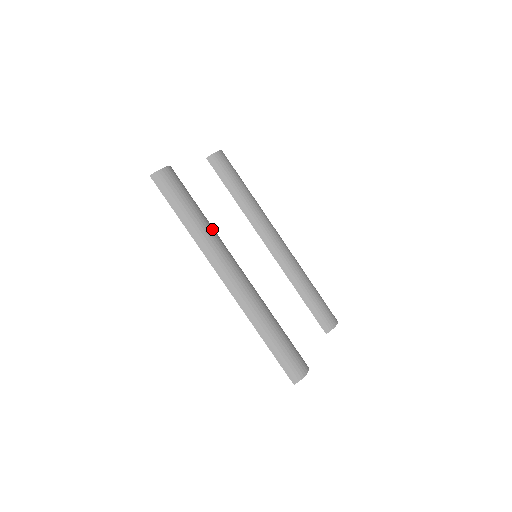
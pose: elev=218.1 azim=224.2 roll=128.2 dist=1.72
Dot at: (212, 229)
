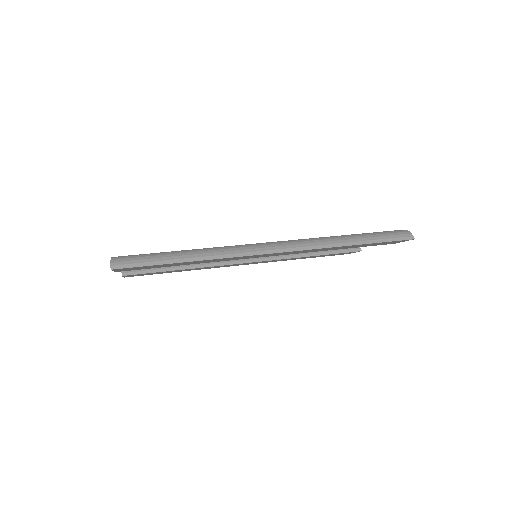
Dot at: occluded
